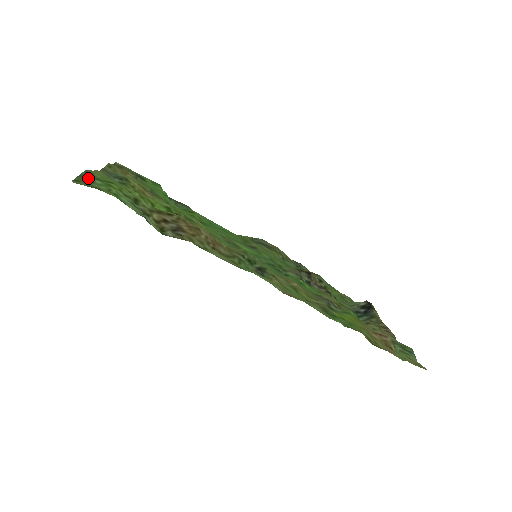
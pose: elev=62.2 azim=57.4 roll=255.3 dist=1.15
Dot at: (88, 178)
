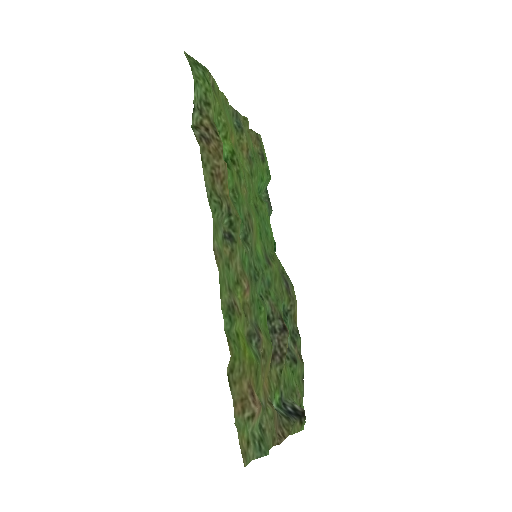
Dot at: (199, 66)
